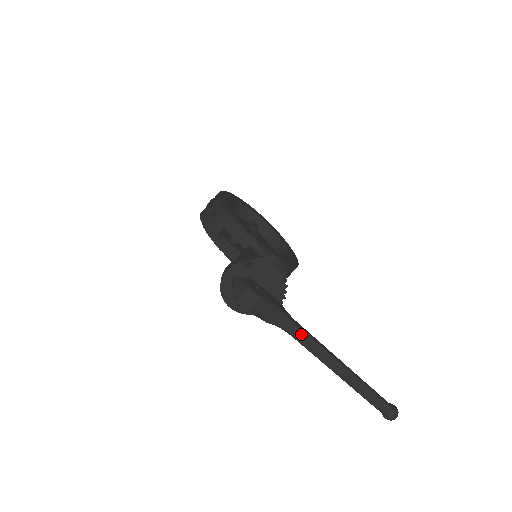
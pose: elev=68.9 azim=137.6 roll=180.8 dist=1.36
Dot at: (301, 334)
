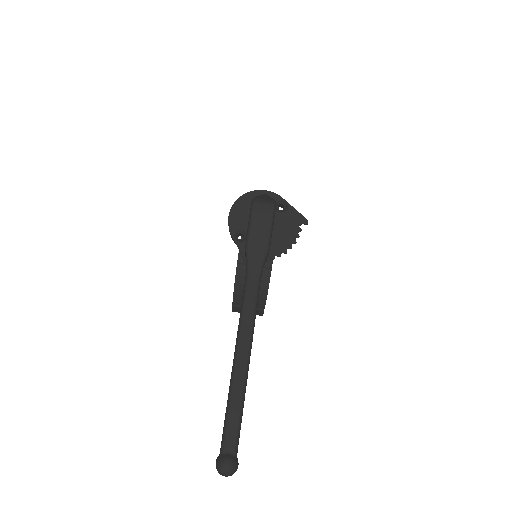
Dot at: (255, 290)
